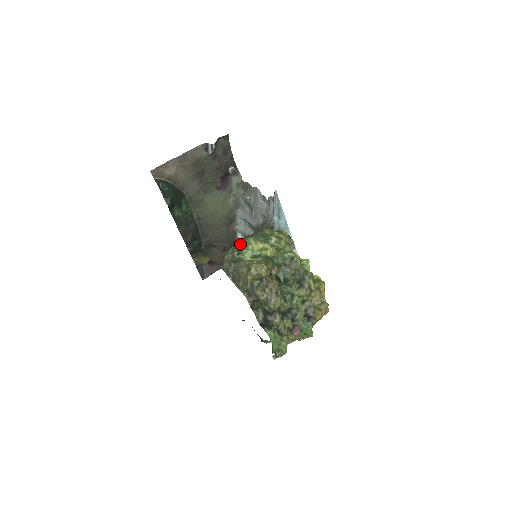
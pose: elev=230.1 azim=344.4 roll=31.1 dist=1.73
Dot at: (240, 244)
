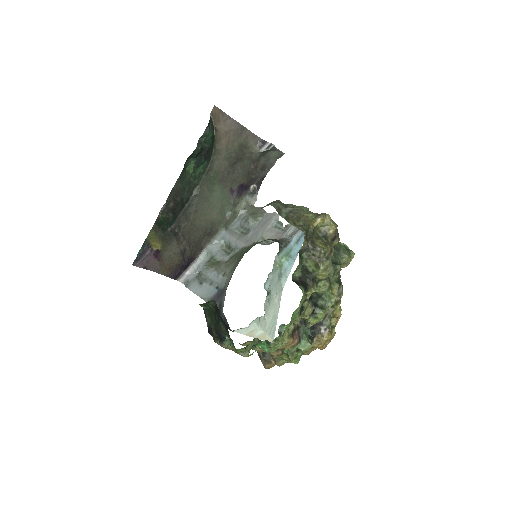
Dot at: (295, 205)
